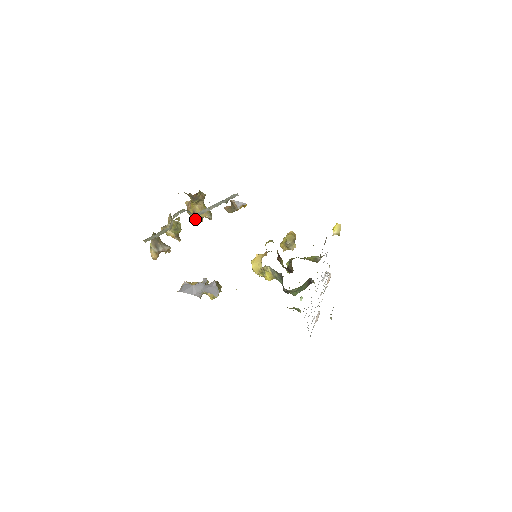
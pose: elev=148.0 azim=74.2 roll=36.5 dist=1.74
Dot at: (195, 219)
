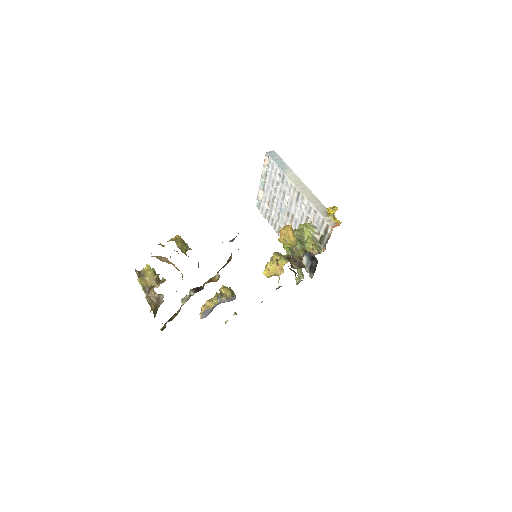
Dot at: occluded
